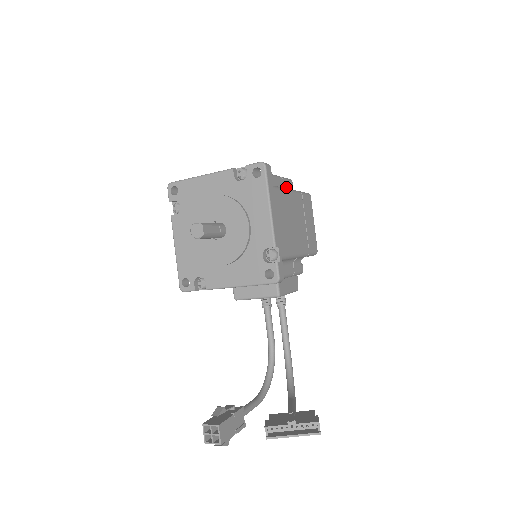
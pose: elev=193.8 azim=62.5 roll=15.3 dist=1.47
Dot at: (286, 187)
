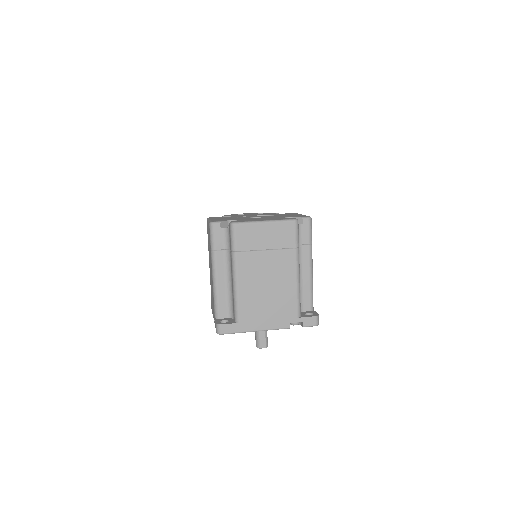
Dot at: occluded
